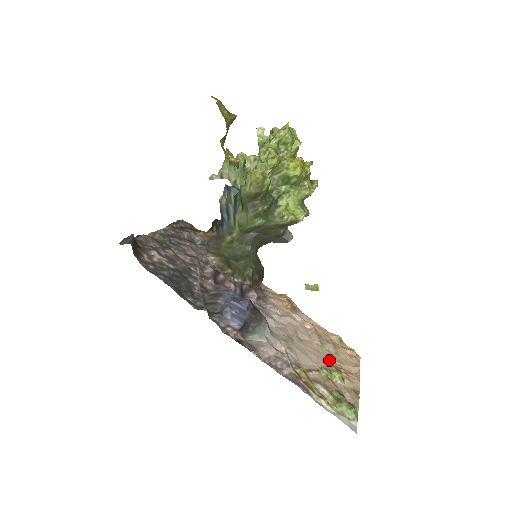
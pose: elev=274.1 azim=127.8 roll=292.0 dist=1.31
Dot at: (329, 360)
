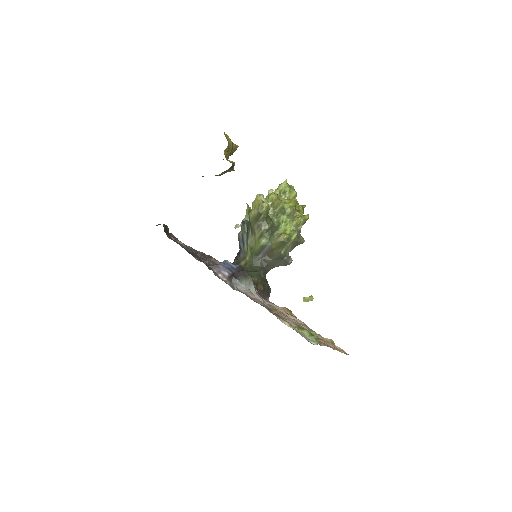
Dot at: occluded
